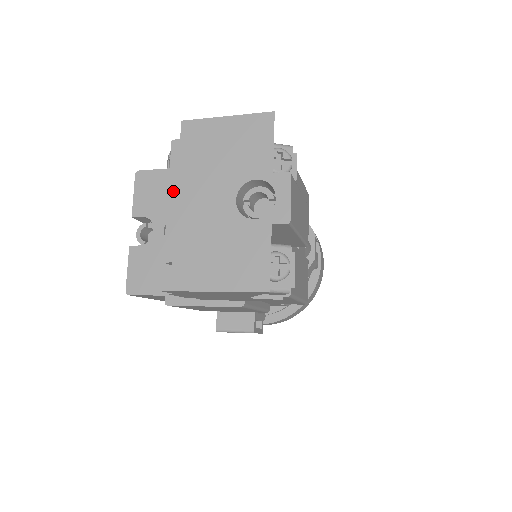
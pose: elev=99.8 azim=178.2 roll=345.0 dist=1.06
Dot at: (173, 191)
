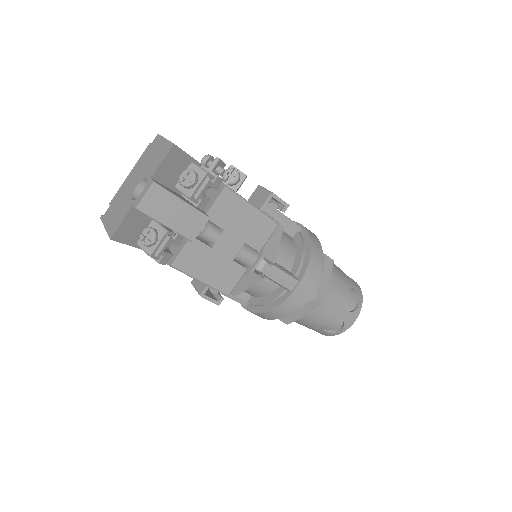
Dot at: (133, 170)
